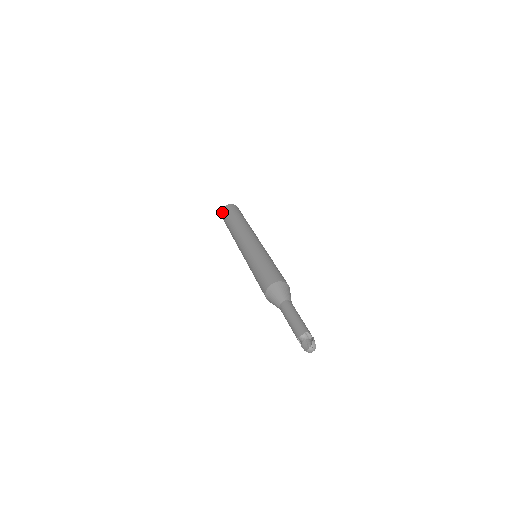
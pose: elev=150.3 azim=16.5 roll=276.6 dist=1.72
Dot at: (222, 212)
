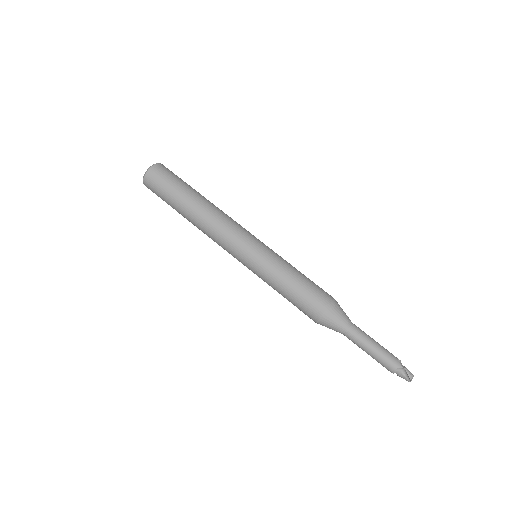
Dot at: occluded
